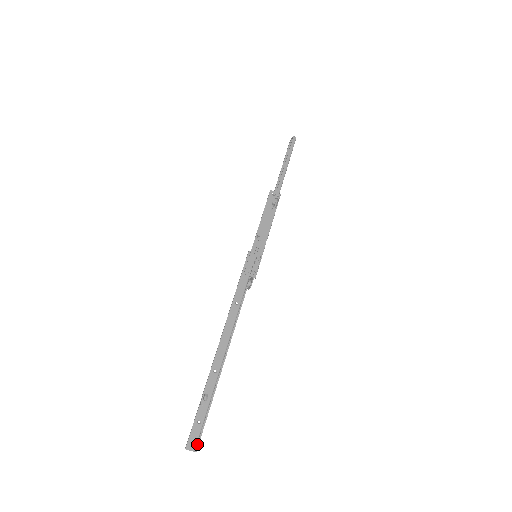
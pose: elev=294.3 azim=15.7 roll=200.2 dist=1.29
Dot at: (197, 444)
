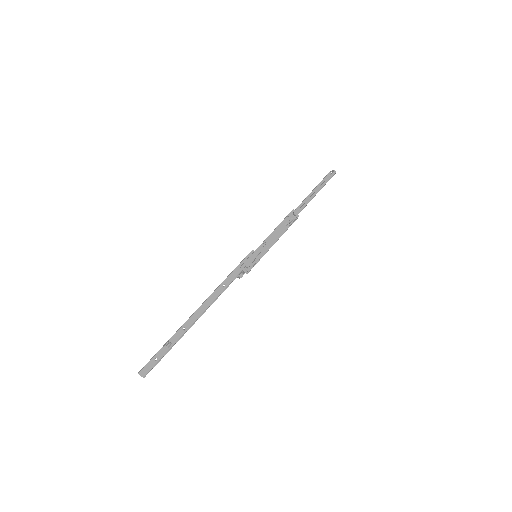
Dot at: occluded
